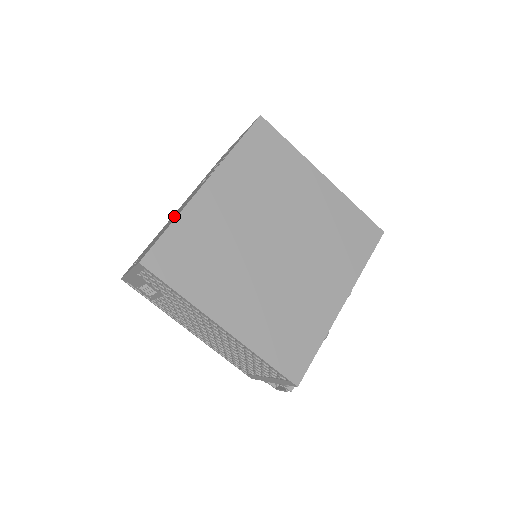
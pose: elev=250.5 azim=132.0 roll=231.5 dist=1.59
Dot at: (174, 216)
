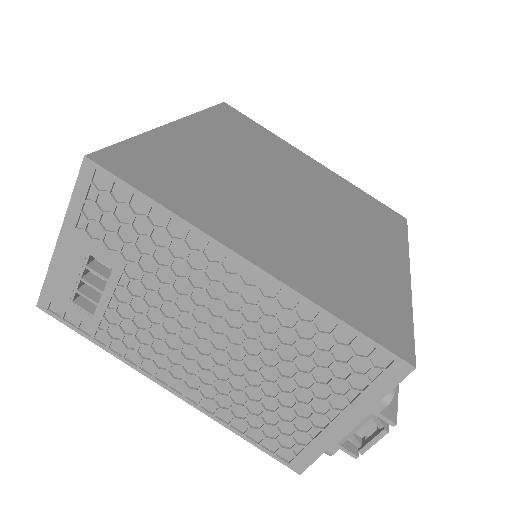
Dot at: occluded
